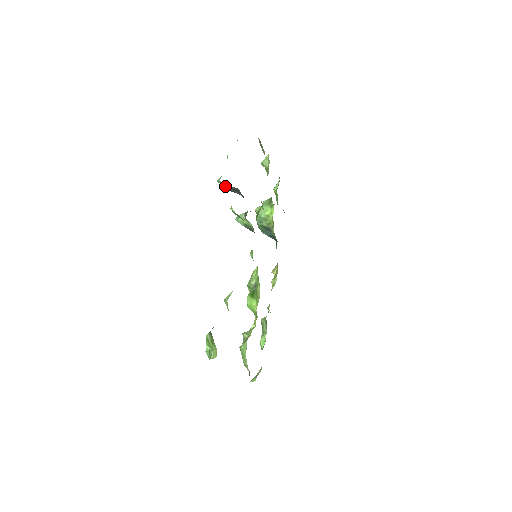
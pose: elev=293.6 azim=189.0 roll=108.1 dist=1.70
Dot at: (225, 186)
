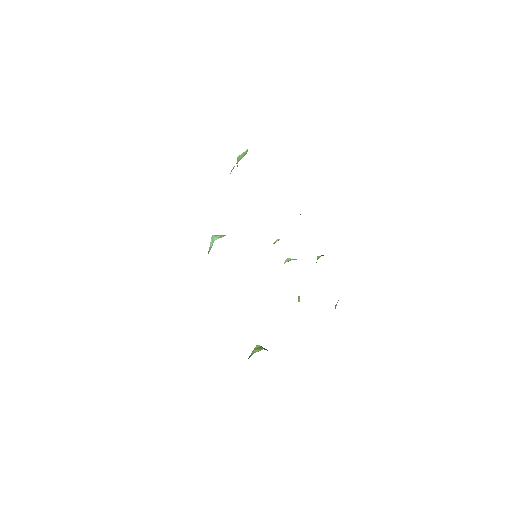
Dot at: occluded
